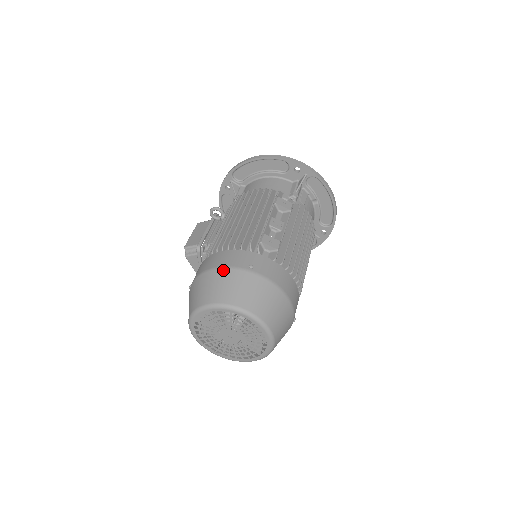
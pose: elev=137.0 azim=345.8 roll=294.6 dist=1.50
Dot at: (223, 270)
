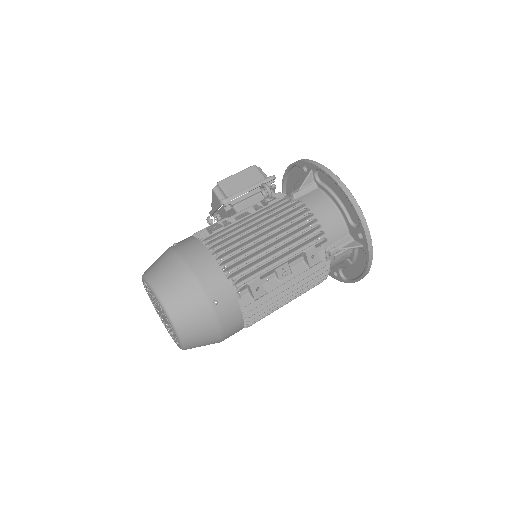
Dot at: (194, 283)
